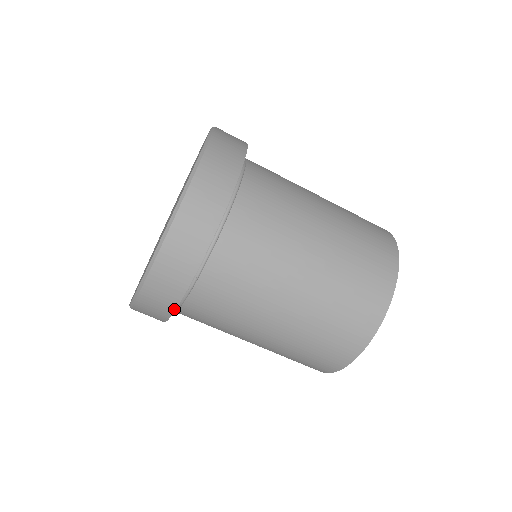
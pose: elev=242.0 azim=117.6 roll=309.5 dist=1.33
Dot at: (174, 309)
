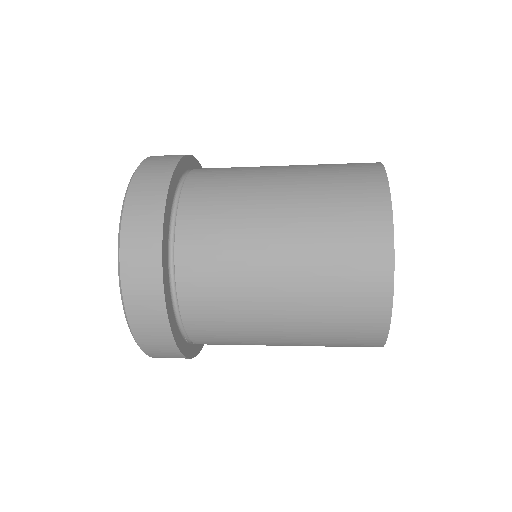
Dot at: (193, 357)
